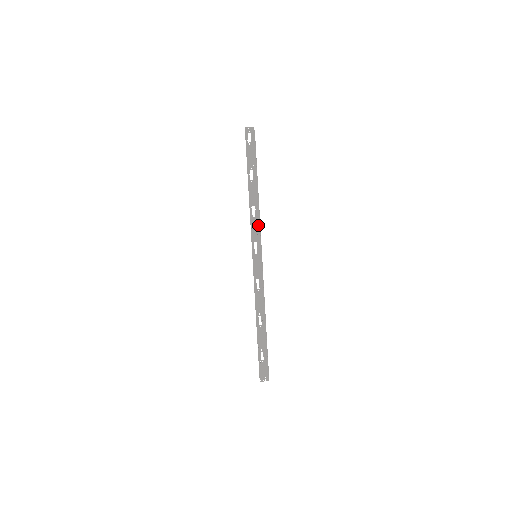
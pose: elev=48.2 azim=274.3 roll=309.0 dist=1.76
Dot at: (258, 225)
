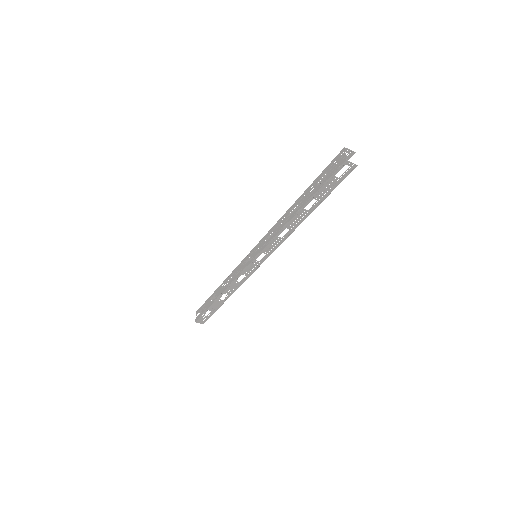
Dot at: (279, 244)
